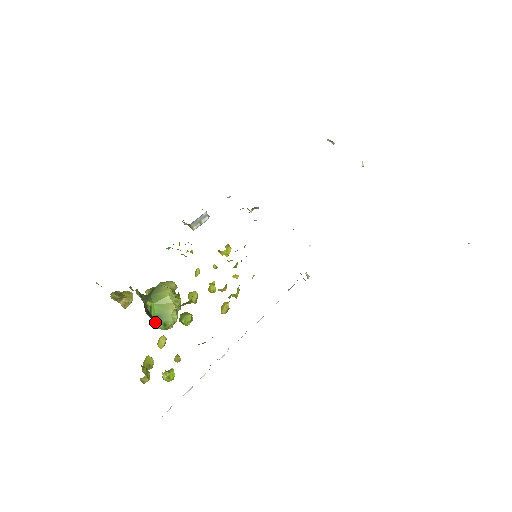
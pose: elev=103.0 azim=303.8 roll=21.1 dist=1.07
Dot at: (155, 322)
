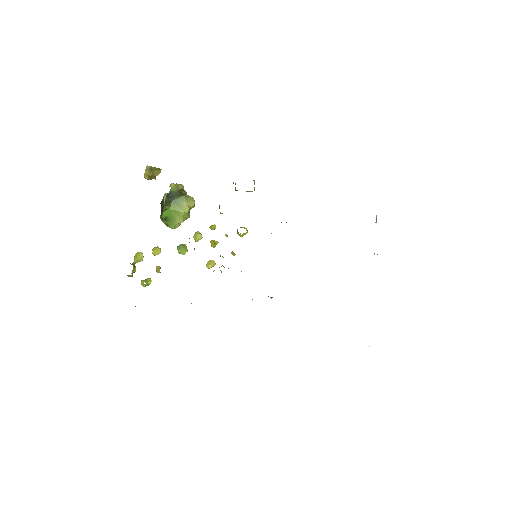
Dot at: (162, 217)
